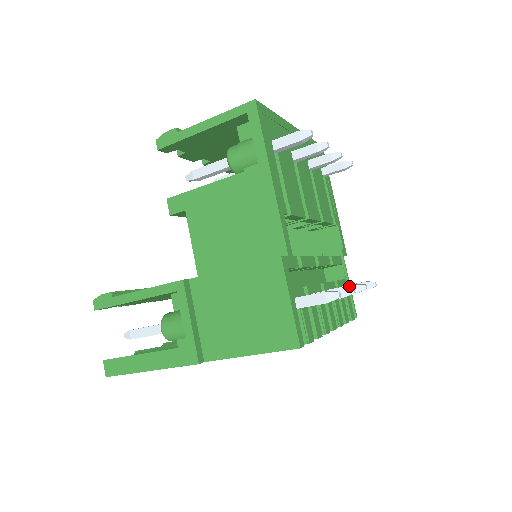
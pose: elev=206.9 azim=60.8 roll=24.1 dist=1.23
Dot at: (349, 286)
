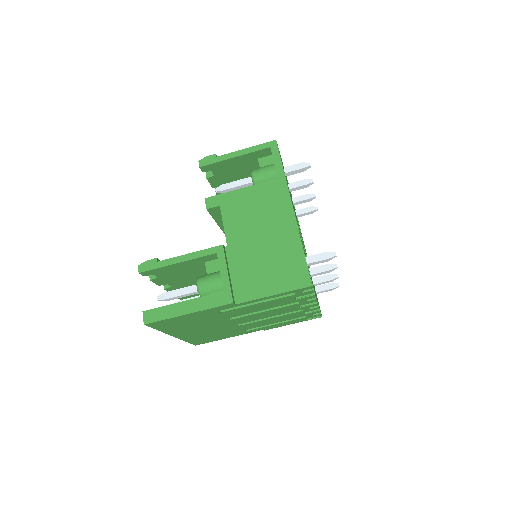
Dot at: (326, 275)
